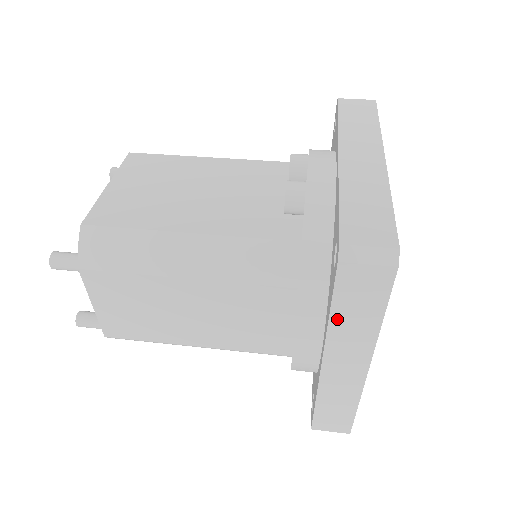
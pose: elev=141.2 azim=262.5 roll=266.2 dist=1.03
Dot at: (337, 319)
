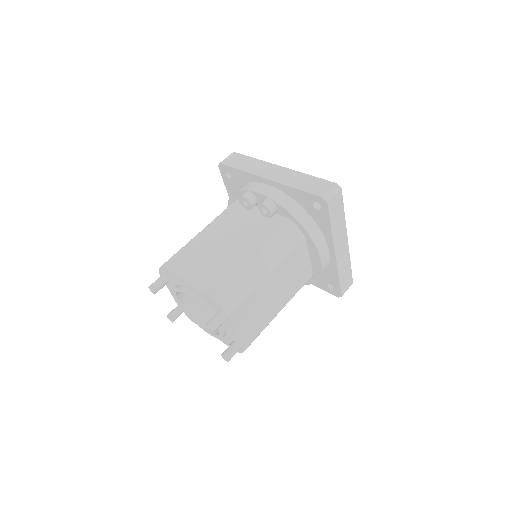
Dot at: (334, 228)
